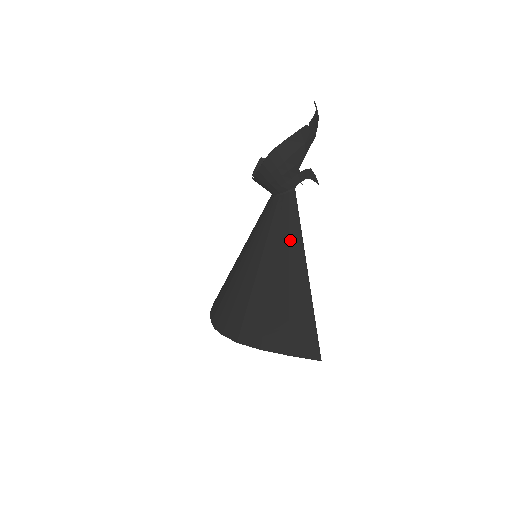
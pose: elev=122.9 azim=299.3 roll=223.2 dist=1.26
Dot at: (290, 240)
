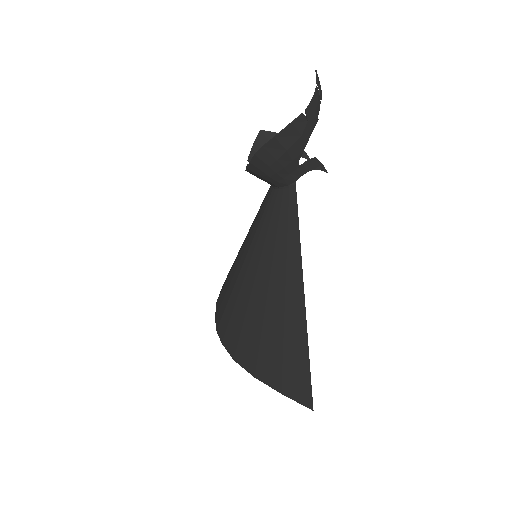
Dot at: (287, 253)
